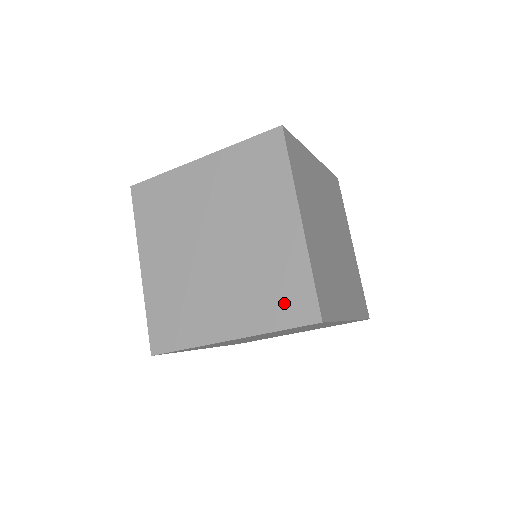
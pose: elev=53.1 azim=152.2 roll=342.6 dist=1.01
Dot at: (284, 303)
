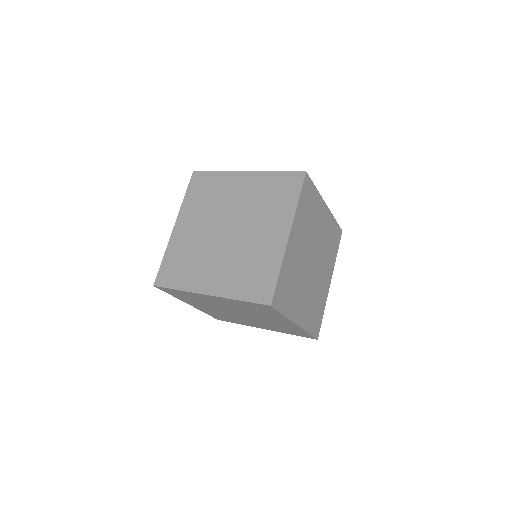
Dot at: (253, 284)
